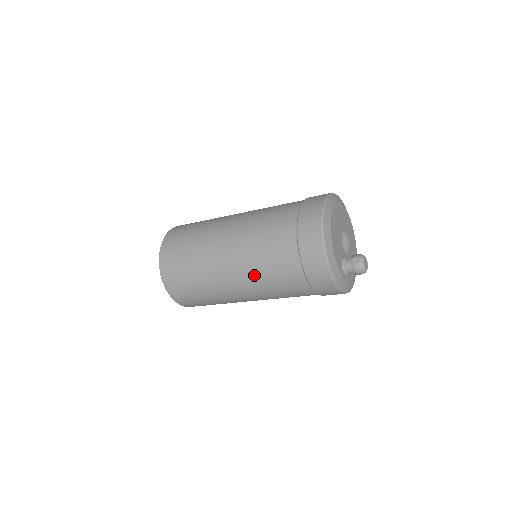
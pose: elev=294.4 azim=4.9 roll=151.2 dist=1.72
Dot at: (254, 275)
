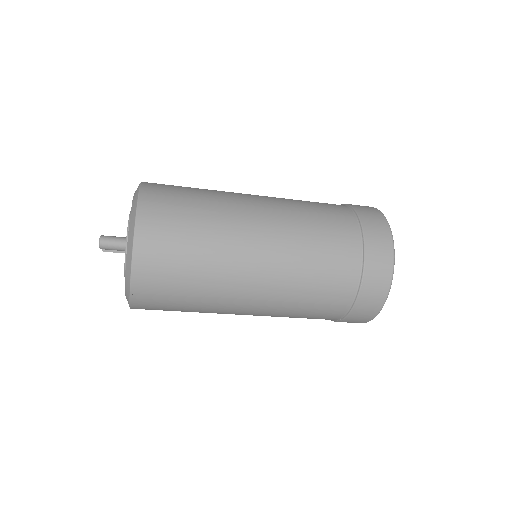
Dot at: (279, 315)
